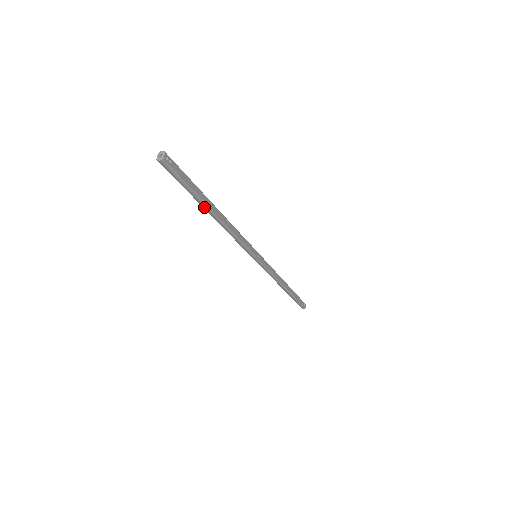
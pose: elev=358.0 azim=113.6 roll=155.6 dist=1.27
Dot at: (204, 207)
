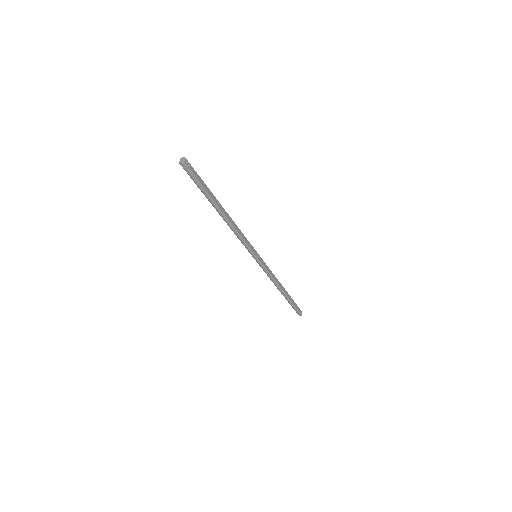
Dot at: (213, 205)
